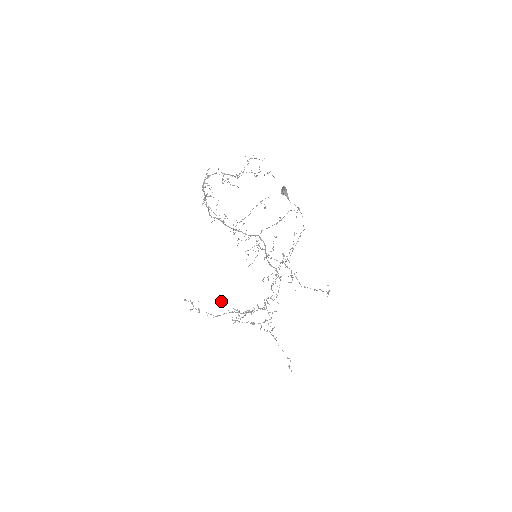
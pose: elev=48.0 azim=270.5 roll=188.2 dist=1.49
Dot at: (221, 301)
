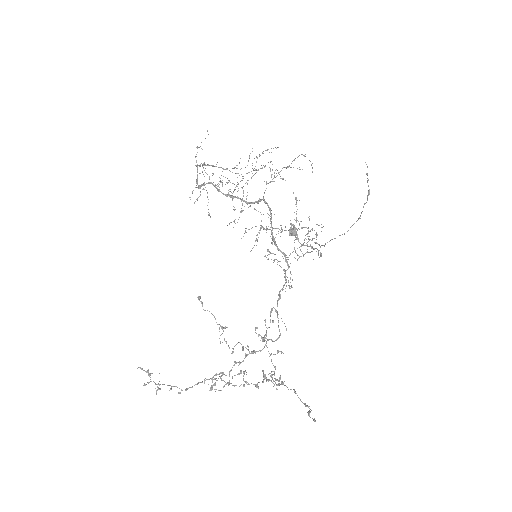
Dot at: (198, 298)
